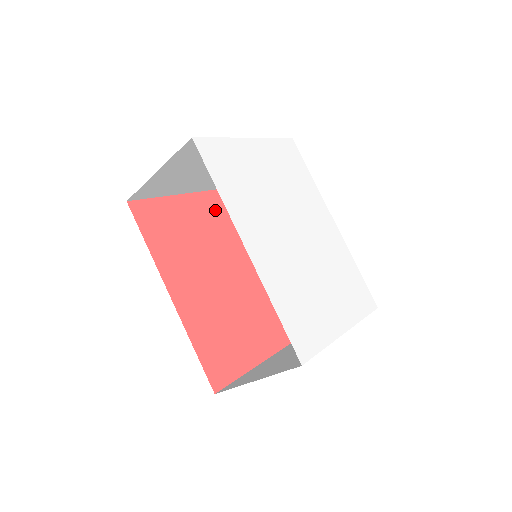
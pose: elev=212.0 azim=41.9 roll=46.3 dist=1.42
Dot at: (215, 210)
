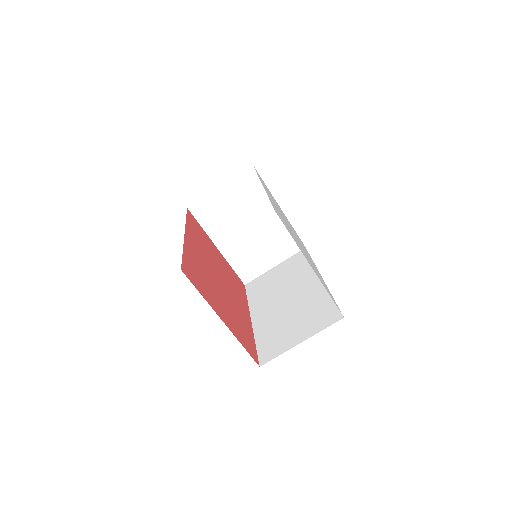
Dot at: (232, 274)
